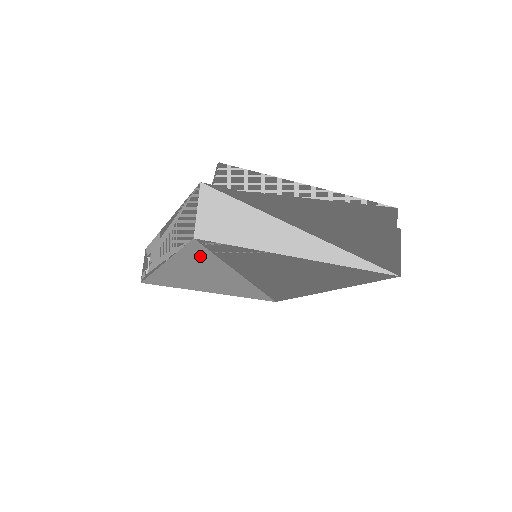
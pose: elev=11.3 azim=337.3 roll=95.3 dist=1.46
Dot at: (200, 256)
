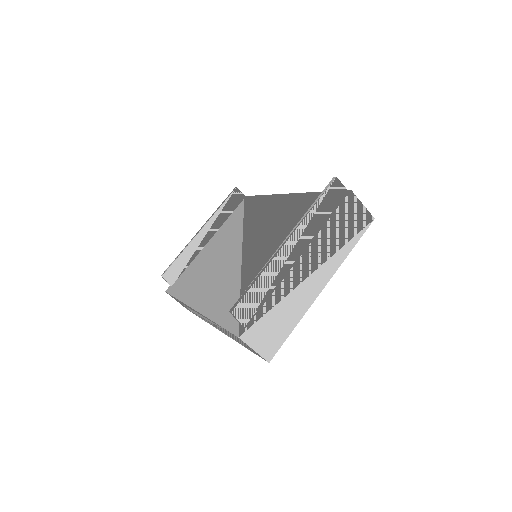
Dot at: occluded
